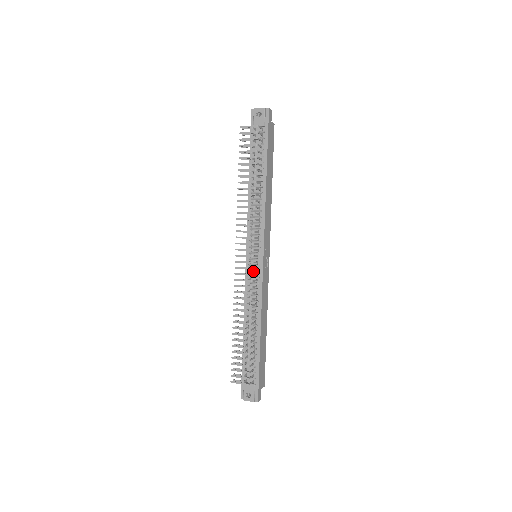
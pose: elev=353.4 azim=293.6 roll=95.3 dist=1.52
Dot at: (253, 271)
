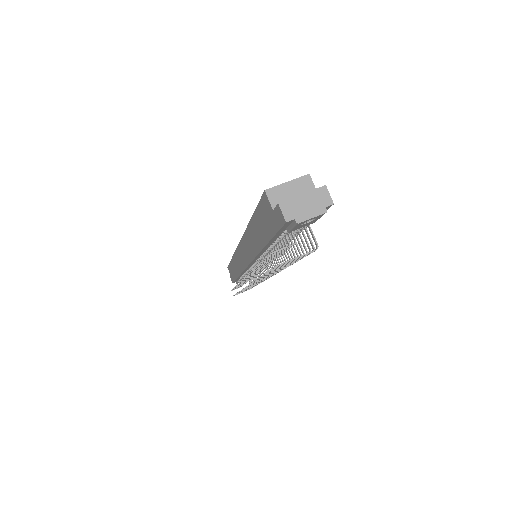
Dot at: occluded
